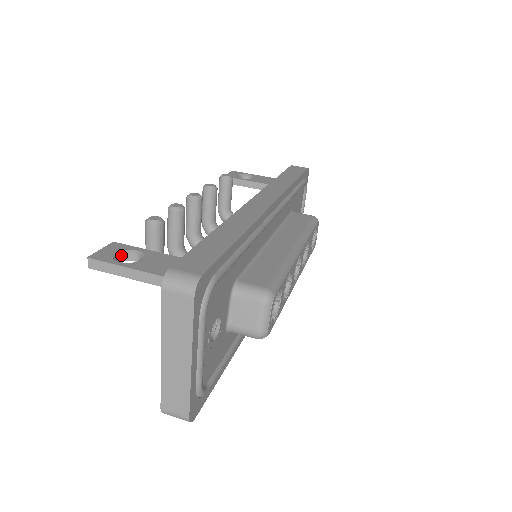
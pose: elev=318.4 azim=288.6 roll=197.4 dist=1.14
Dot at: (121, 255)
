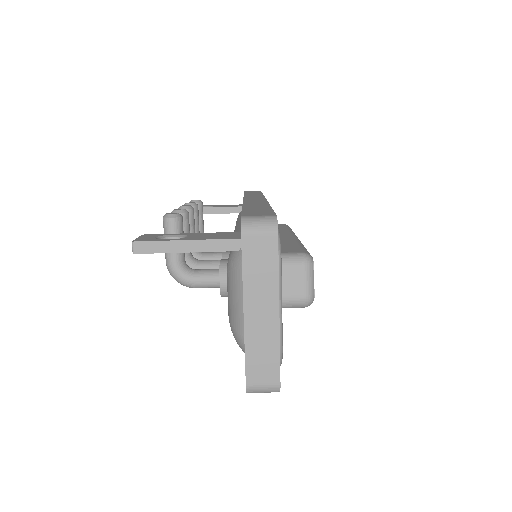
Dot at: occluded
